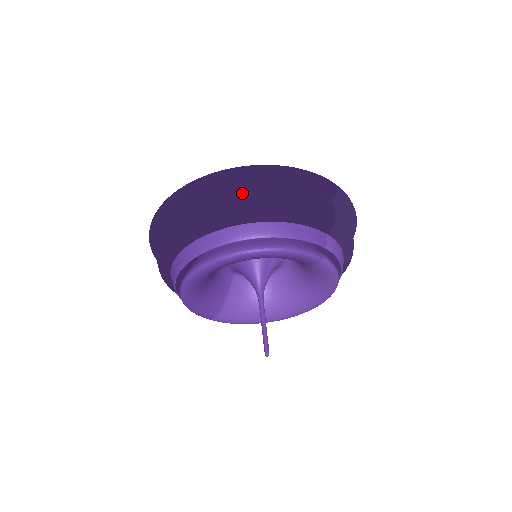
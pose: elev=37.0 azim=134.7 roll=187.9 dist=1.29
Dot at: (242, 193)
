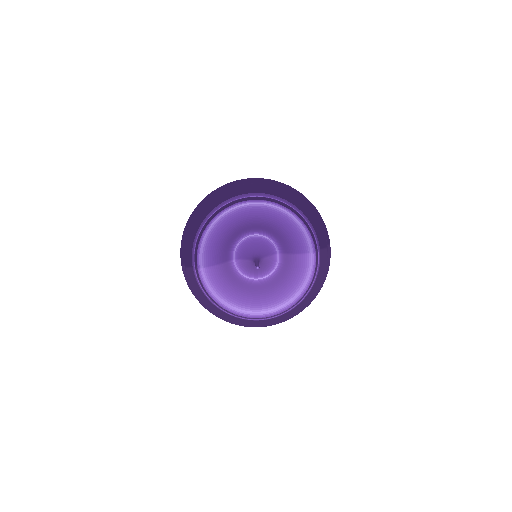
Dot at: occluded
